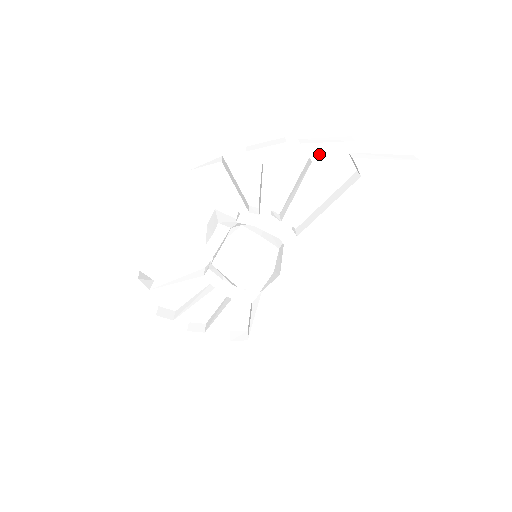
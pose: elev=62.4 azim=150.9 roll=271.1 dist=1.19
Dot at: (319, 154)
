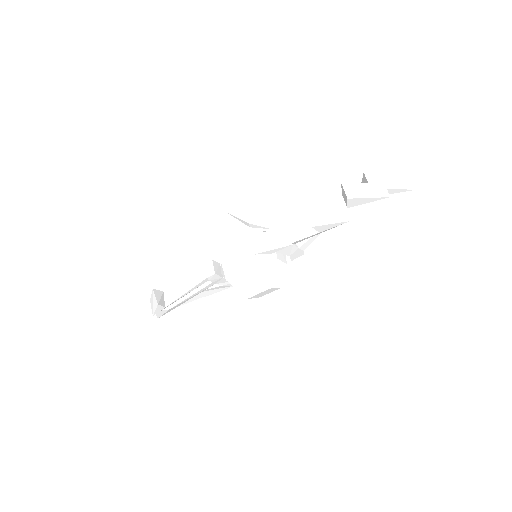
Dot at: (357, 204)
